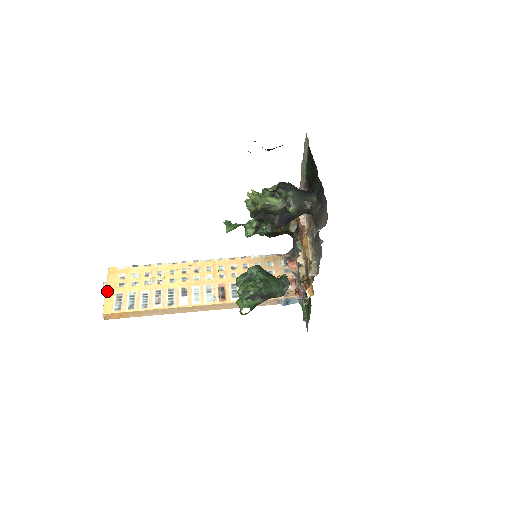
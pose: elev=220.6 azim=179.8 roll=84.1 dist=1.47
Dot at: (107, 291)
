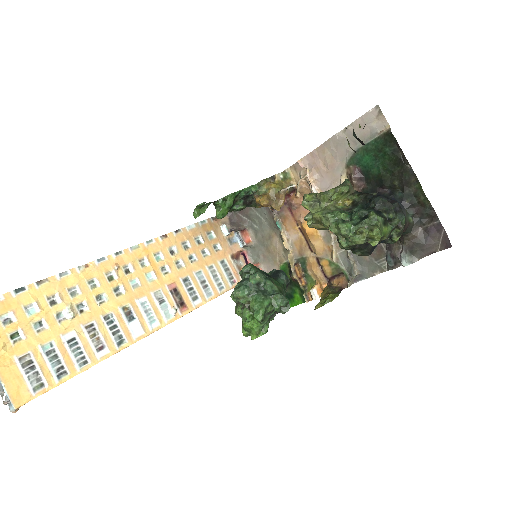
Dot at: out of frame
